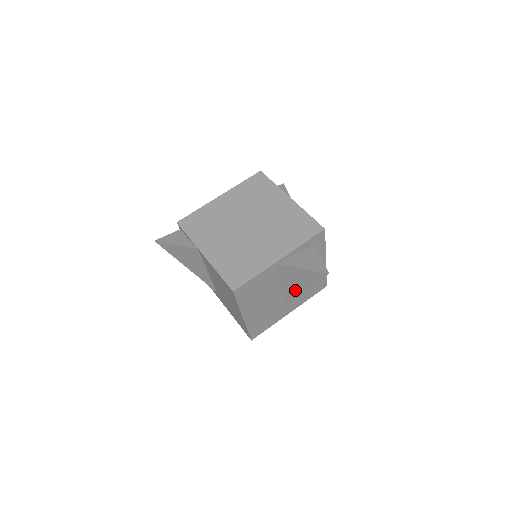
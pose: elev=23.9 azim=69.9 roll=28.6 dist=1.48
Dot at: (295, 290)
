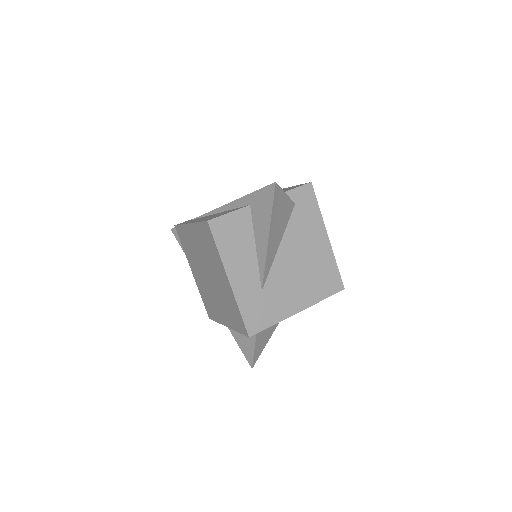
Dot at: occluded
